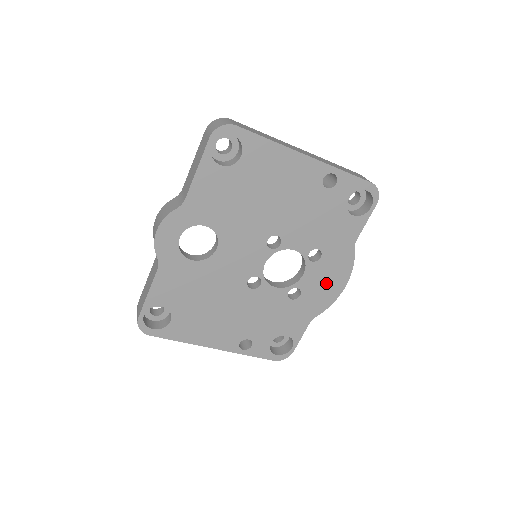
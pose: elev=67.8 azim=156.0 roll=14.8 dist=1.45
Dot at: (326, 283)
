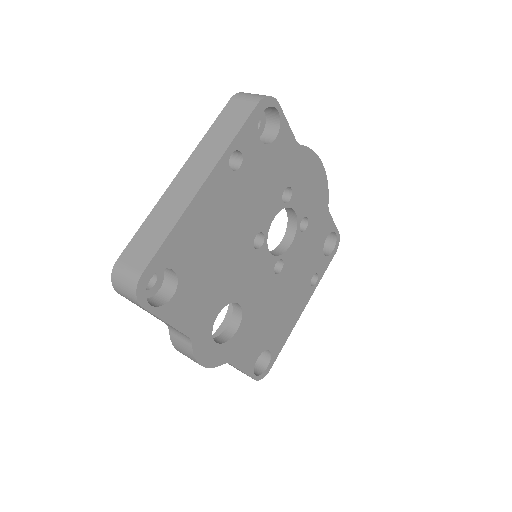
Dot at: (311, 187)
